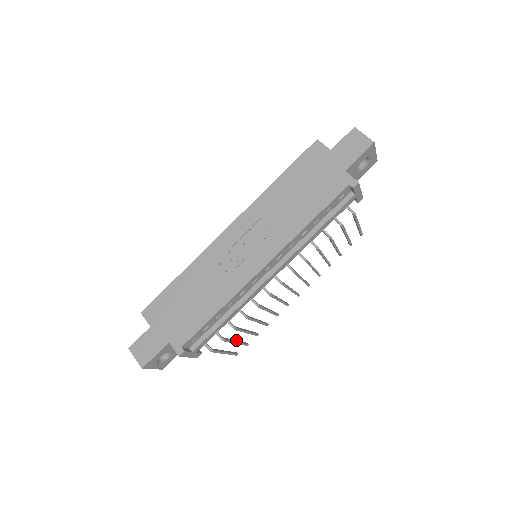
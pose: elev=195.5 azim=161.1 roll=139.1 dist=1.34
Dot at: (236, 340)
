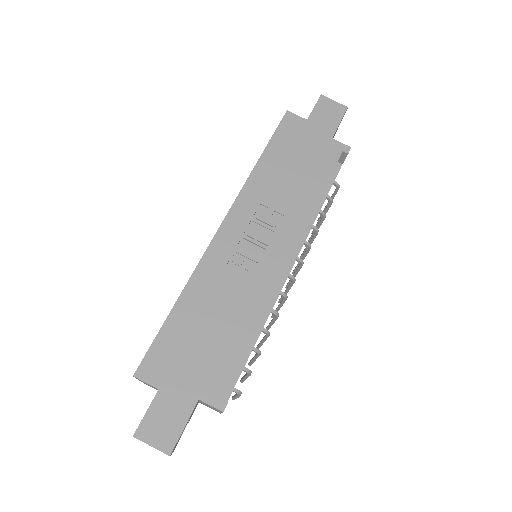
Dot at: (244, 375)
